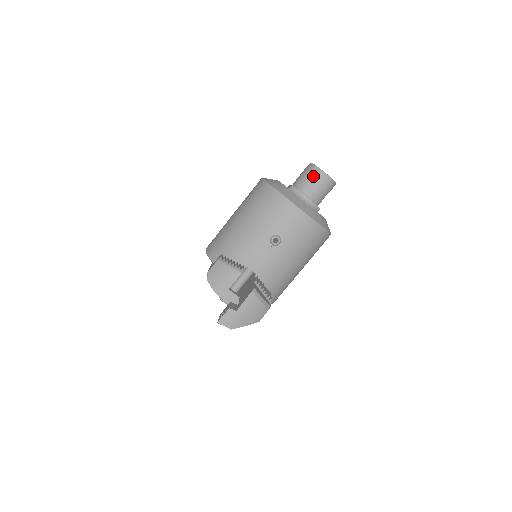
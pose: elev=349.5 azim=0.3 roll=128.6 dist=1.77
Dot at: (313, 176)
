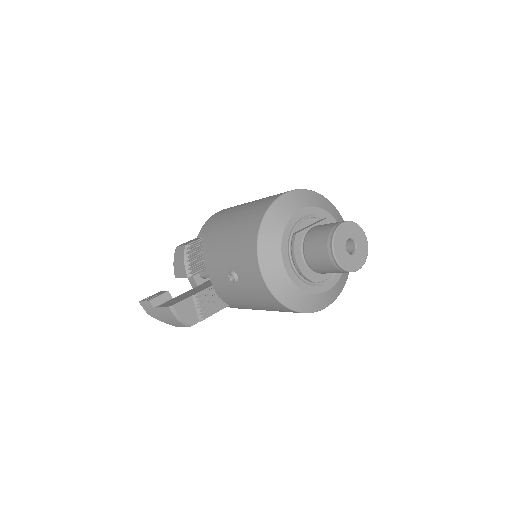
Dot at: (321, 245)
